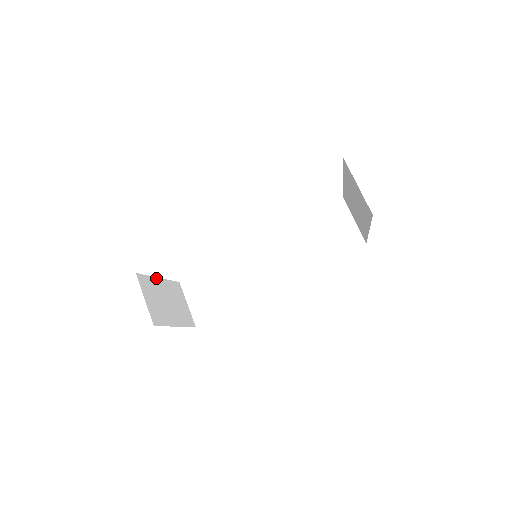
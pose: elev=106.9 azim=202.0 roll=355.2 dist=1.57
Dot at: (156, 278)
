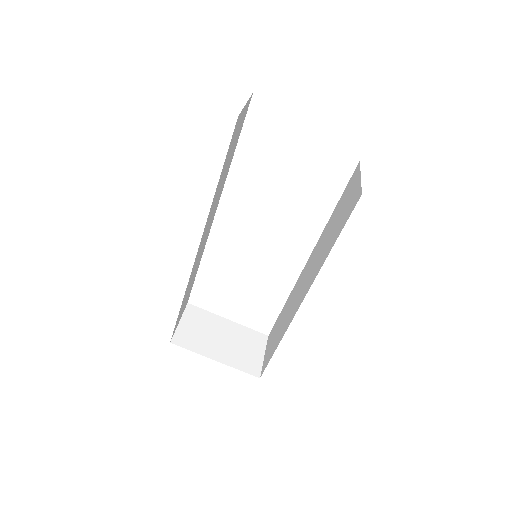
Dot at: (221, 317)
